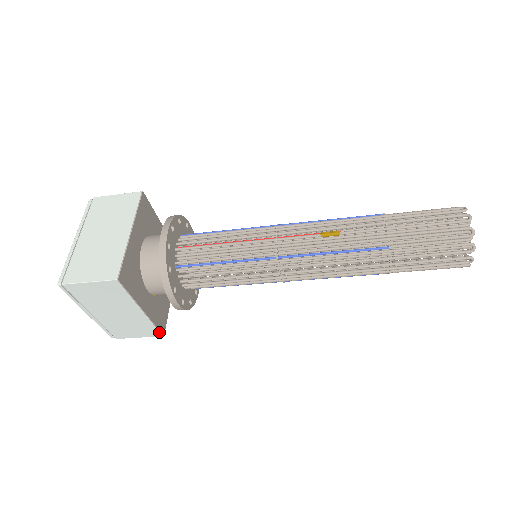
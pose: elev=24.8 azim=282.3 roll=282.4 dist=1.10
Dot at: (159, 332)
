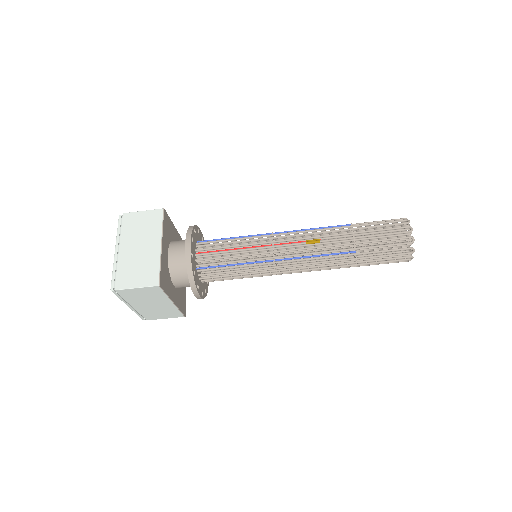
Dot at: (182, 314)
